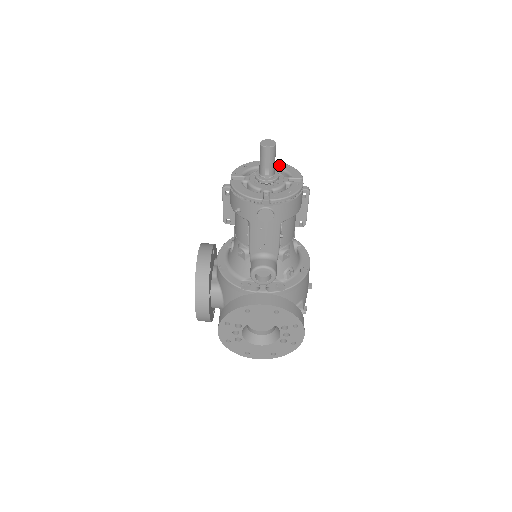
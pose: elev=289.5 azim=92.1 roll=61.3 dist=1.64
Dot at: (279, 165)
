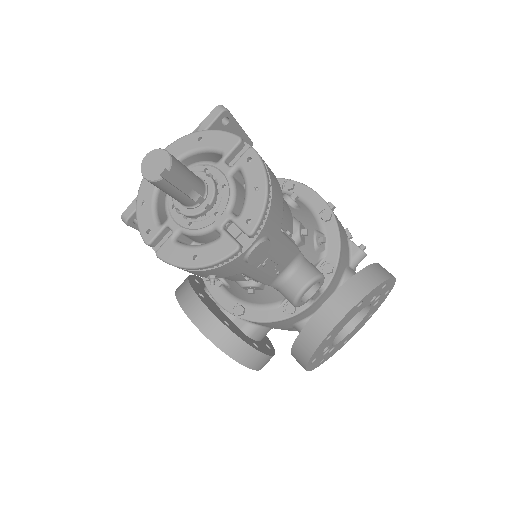
Dot at: (182, 149)
